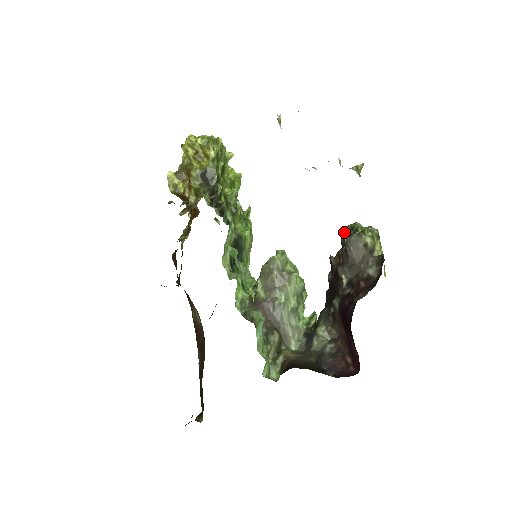
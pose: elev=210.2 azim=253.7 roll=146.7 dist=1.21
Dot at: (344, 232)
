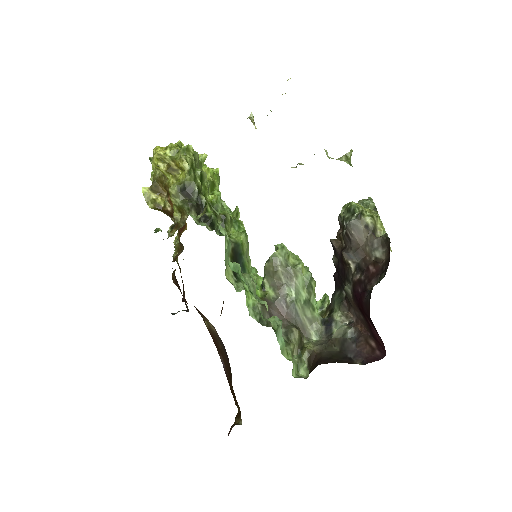
Dot at: (341, 214)
